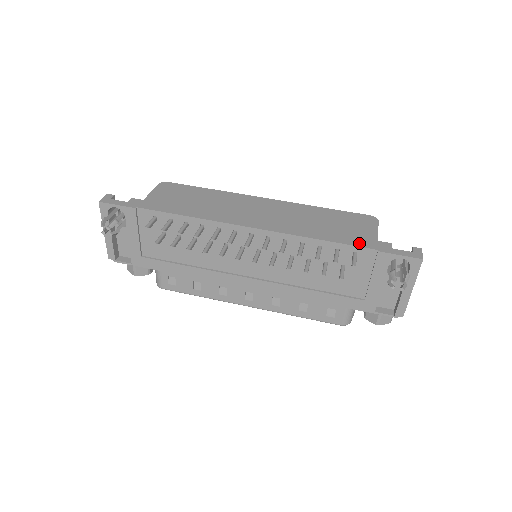
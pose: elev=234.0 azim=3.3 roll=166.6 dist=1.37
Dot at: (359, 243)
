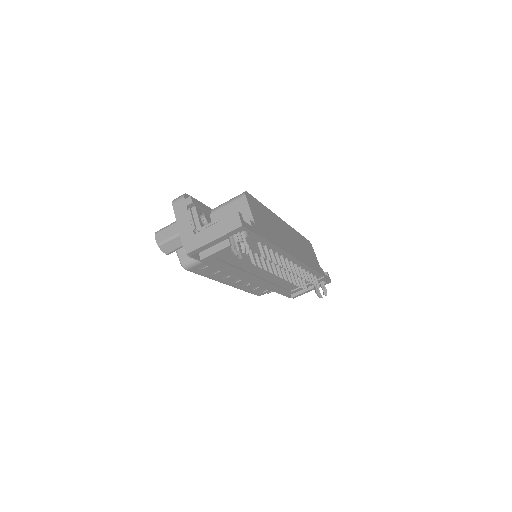
Dot at: (319, 271)
